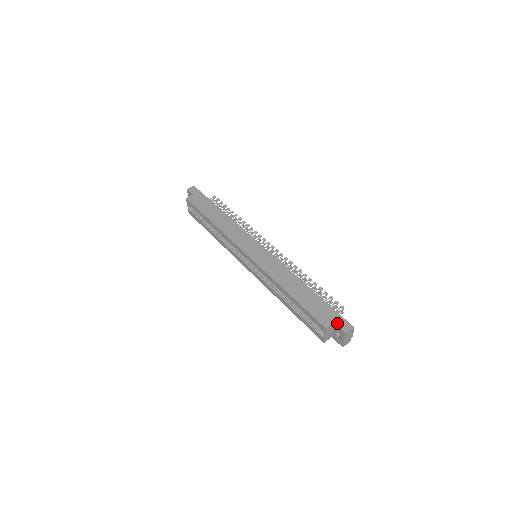
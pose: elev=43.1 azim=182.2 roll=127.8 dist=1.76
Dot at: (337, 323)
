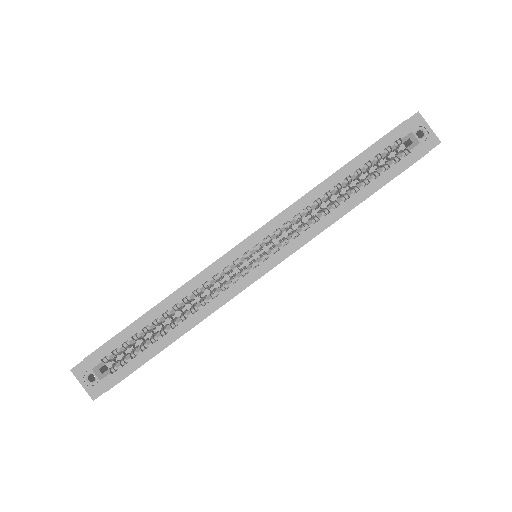
Dot at: occluded
